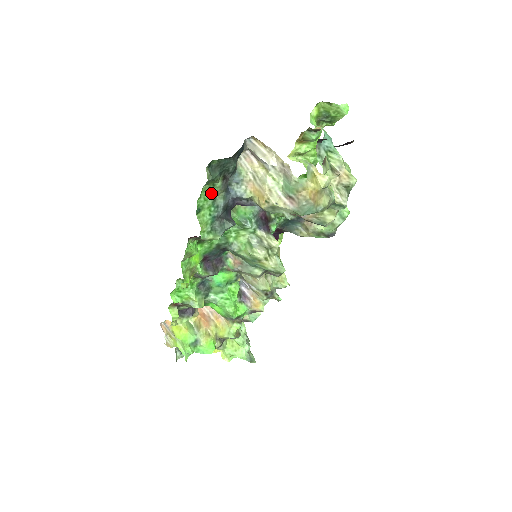
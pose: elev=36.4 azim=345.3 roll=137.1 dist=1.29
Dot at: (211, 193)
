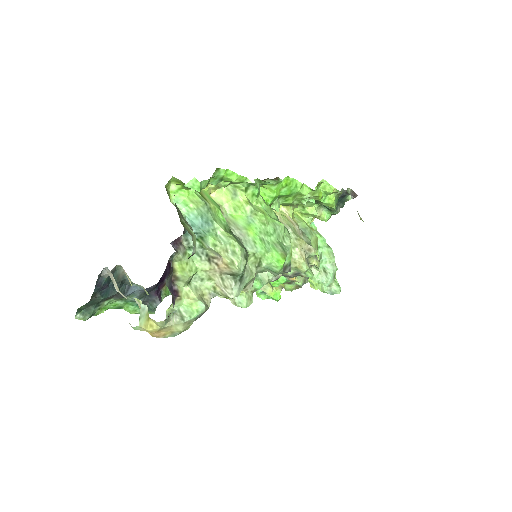
Dot at: (115, 301)
